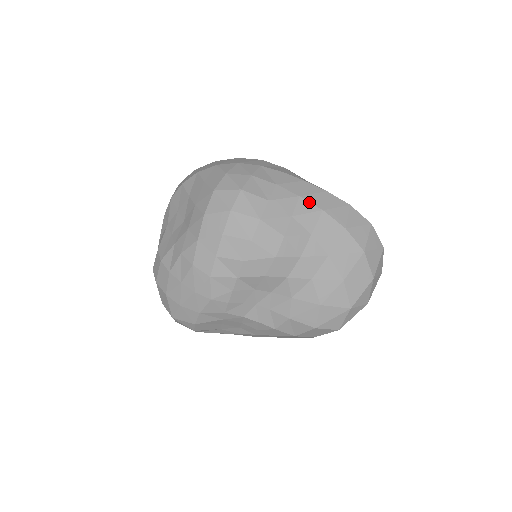
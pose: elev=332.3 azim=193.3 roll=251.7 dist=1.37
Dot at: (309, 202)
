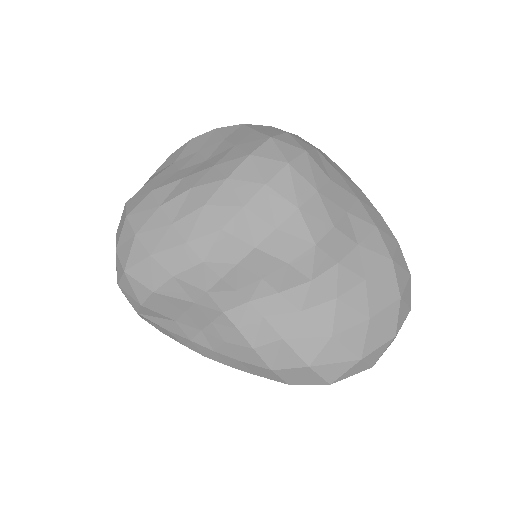
Dot at: (366, 210)
